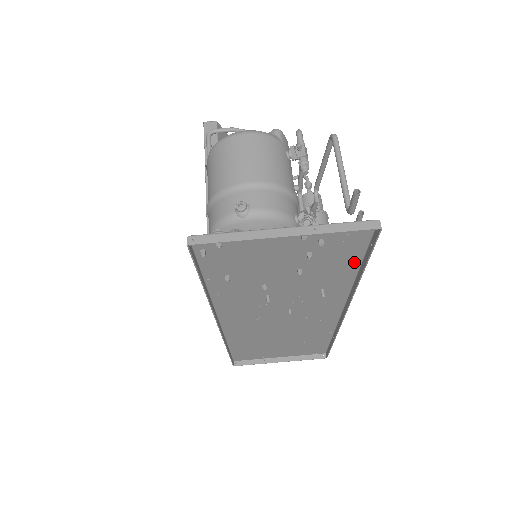
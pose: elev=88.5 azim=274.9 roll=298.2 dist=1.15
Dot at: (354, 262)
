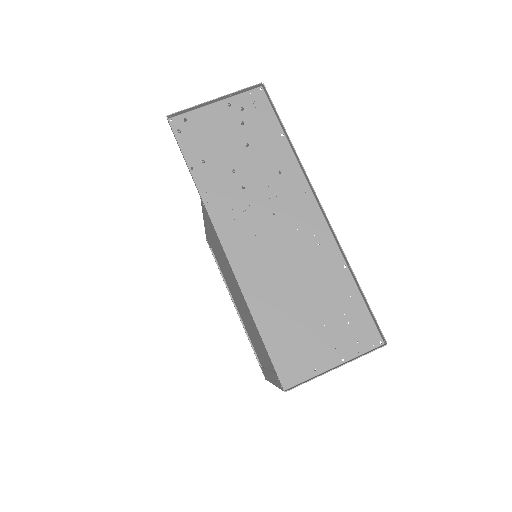
Dot at: (277, 130)
